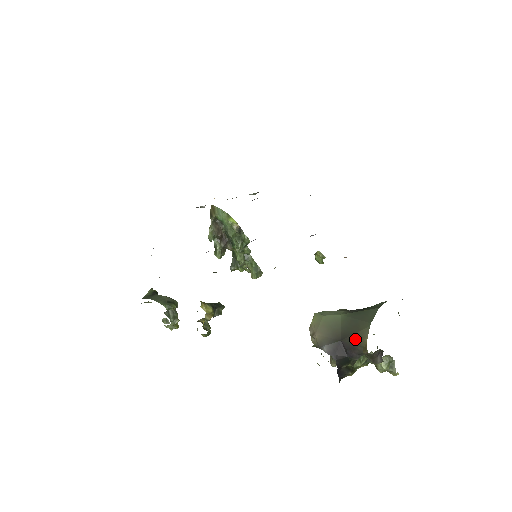
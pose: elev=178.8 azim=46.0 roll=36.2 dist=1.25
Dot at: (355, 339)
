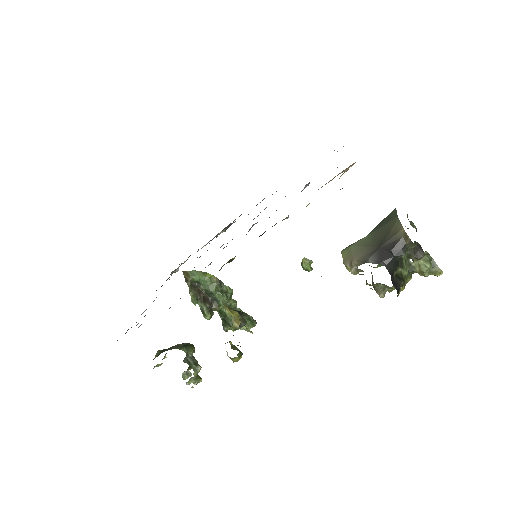
Dot at: (392, 236)
